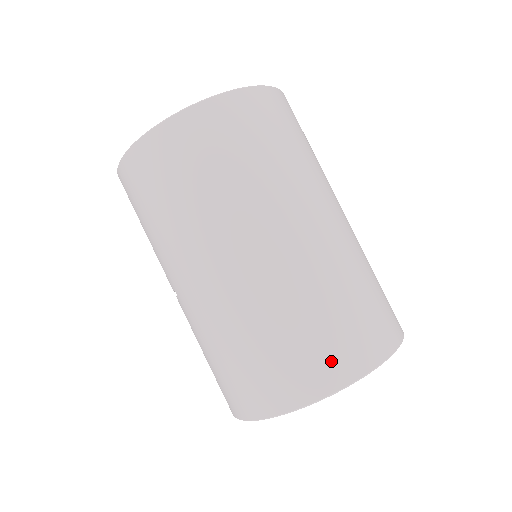
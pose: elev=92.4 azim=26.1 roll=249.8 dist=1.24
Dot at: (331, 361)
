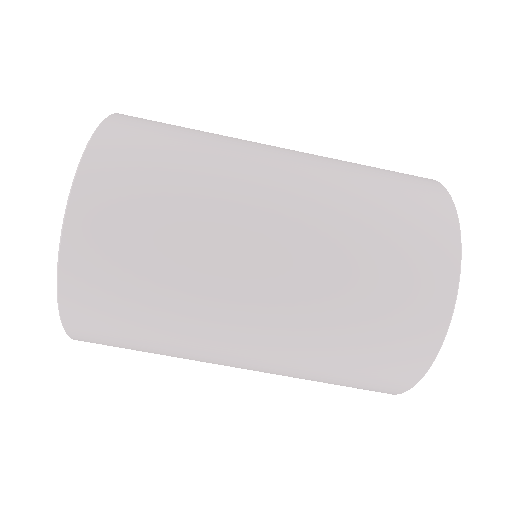
Dot at: (410, 335)
